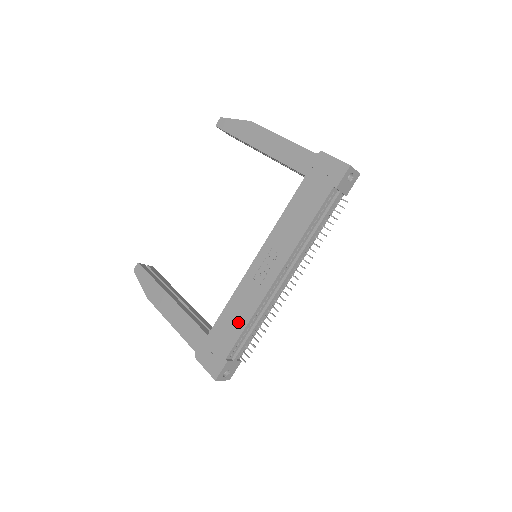
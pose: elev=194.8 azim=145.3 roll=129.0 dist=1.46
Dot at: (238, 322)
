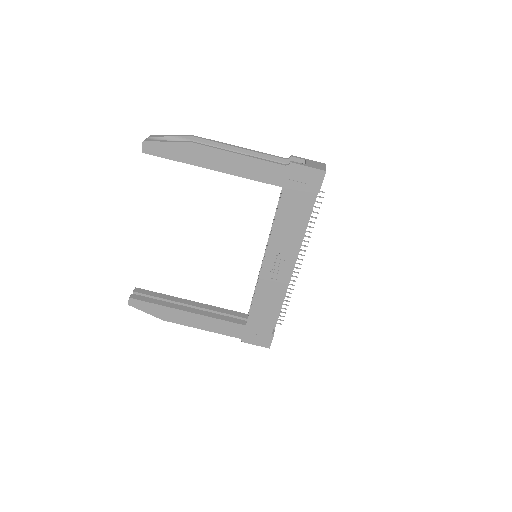
Dot at: (270, 310)
